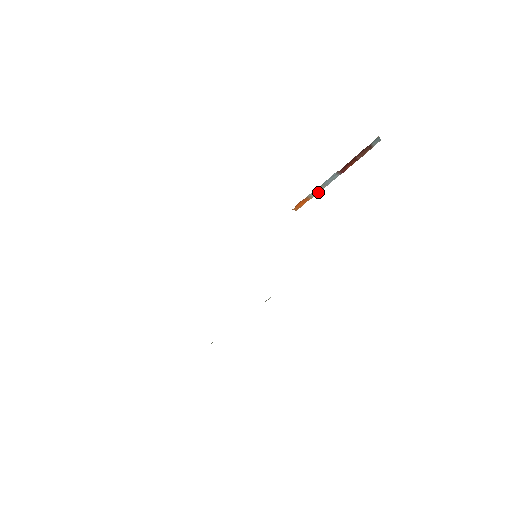
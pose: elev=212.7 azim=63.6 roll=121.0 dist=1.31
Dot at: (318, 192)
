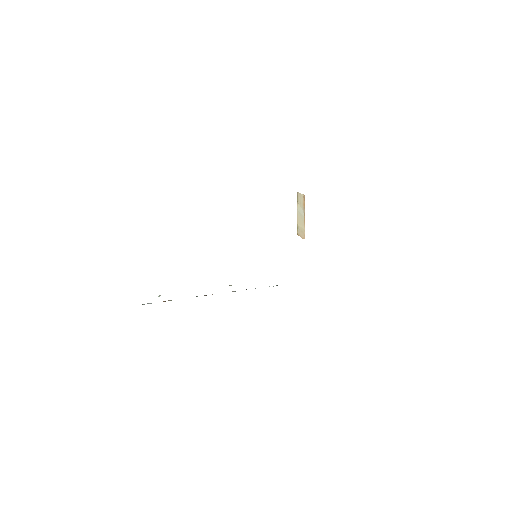
Dot at: occluded
